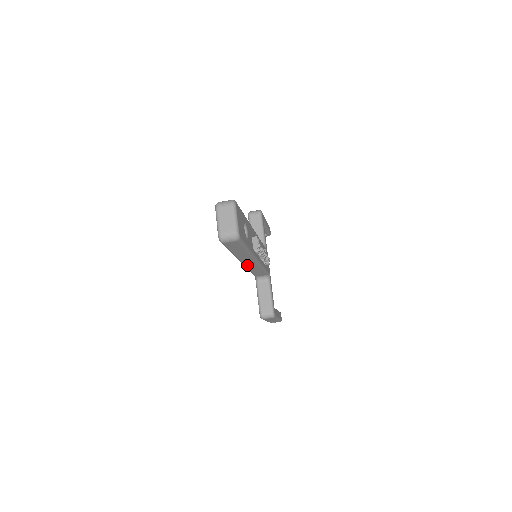
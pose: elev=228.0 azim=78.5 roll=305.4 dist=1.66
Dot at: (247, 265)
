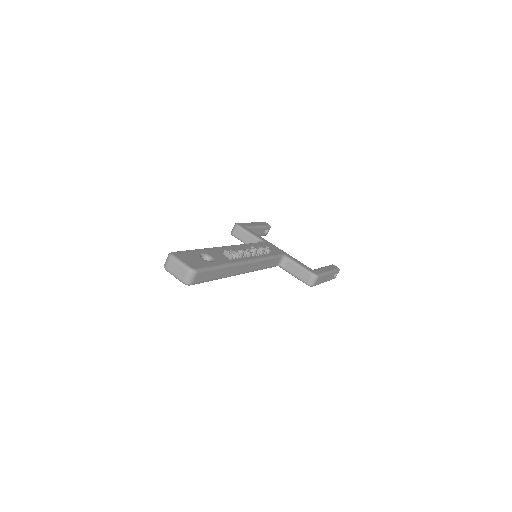
Dot at: (249, 271)
